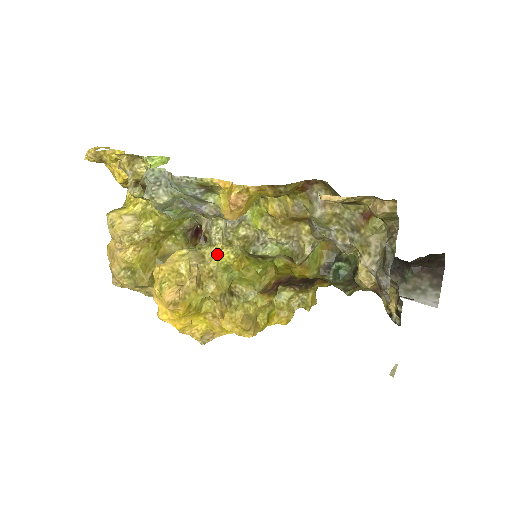
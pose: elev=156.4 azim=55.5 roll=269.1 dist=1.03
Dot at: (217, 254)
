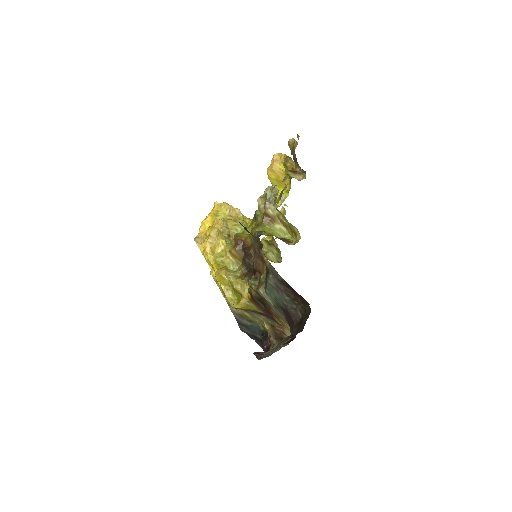
Dot at: occluded
